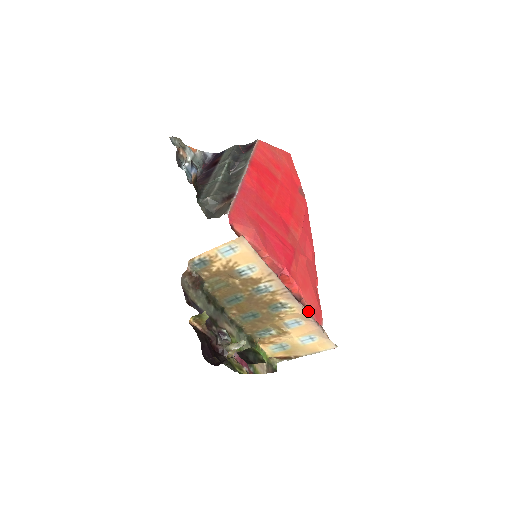
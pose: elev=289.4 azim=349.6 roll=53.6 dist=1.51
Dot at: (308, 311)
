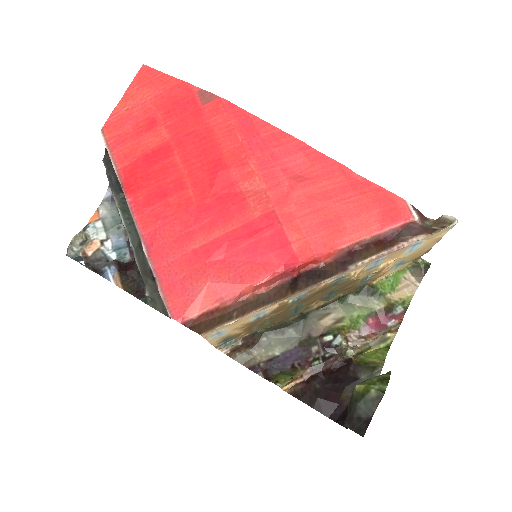
Dot at: (373, 239)
